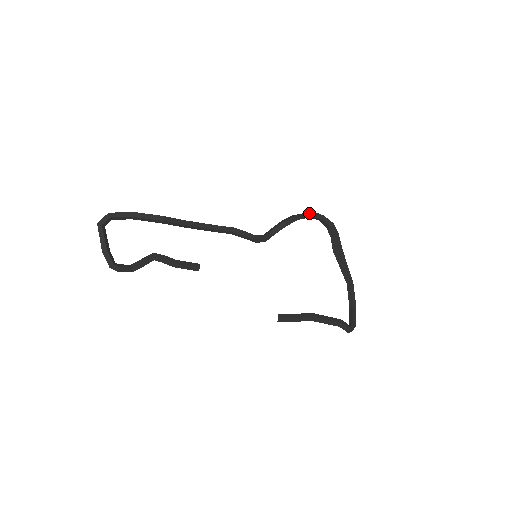
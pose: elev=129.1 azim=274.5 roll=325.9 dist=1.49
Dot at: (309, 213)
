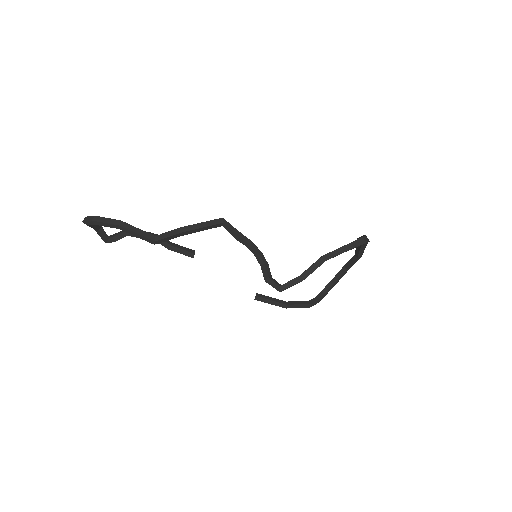
Dot at: (328, 259)
